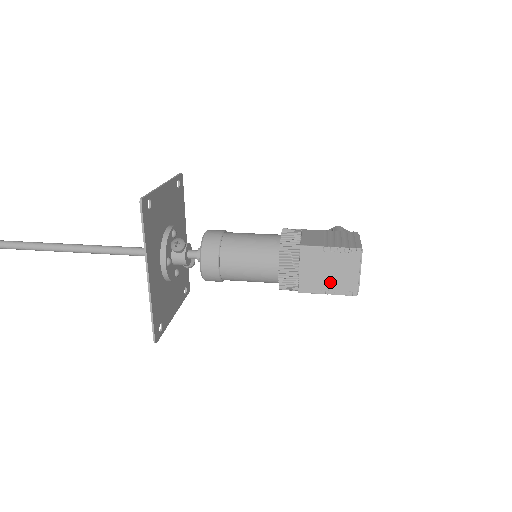
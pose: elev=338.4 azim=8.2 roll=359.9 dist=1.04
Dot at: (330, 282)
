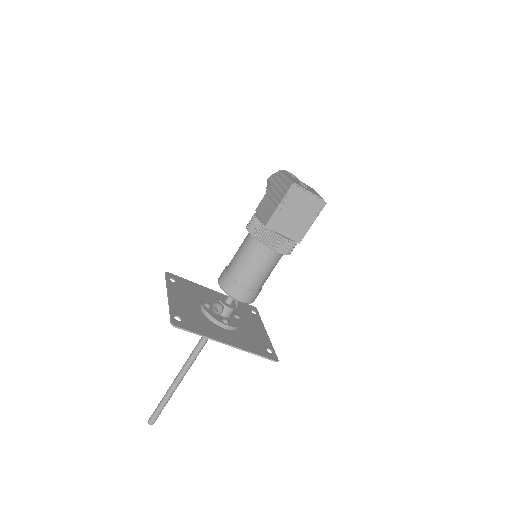
Dot at: (305, 218)
